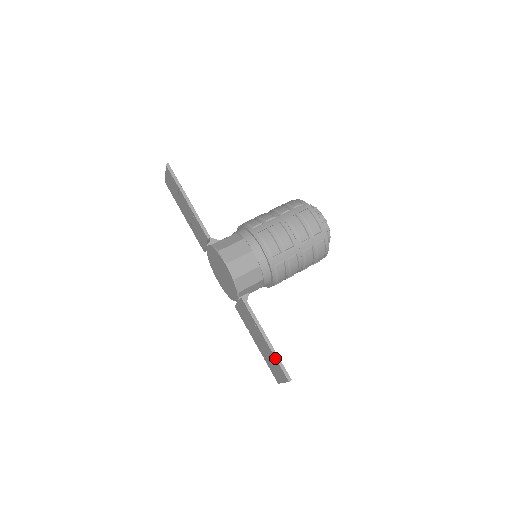
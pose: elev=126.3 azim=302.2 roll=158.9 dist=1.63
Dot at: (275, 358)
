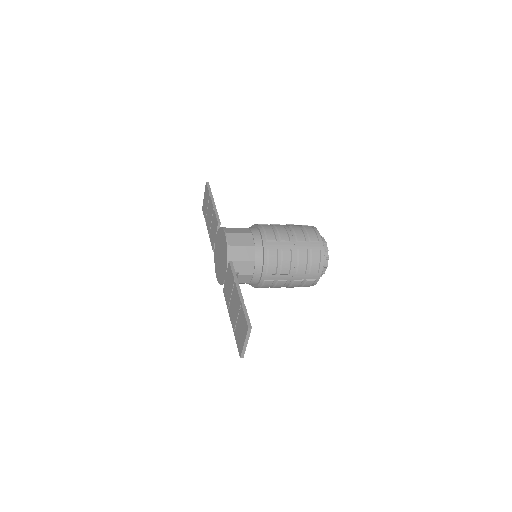
Dot at: (242, 308)
